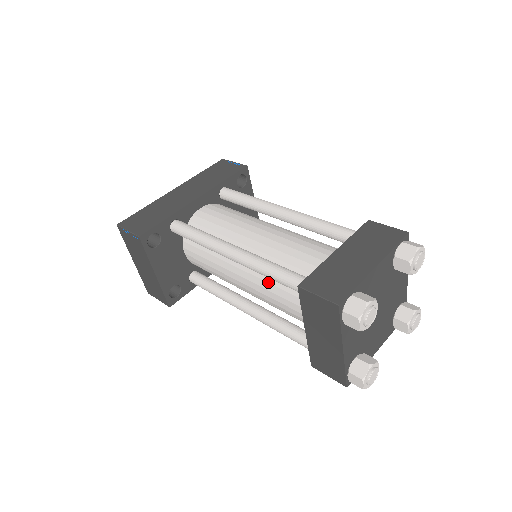
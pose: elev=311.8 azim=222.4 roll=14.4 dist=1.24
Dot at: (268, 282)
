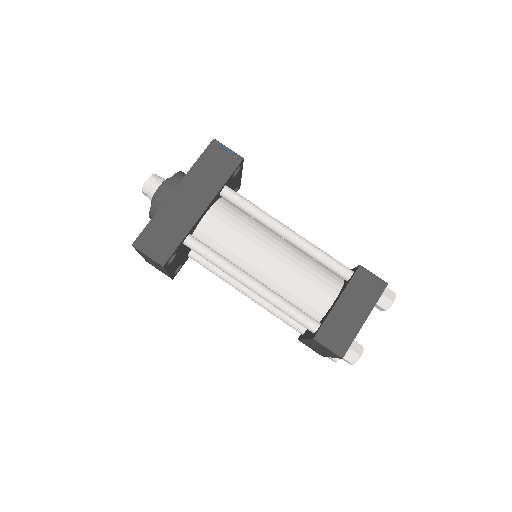
Dot at: occluded
